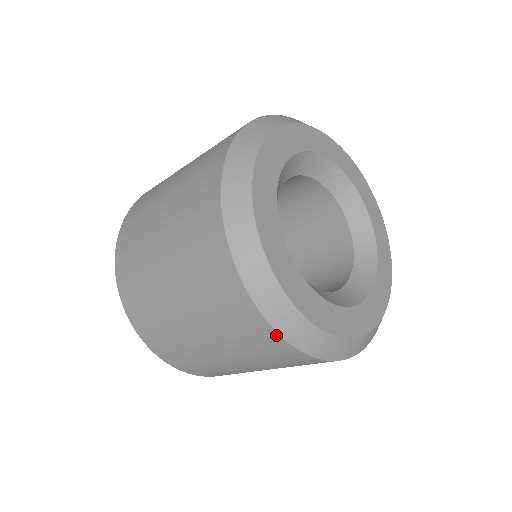
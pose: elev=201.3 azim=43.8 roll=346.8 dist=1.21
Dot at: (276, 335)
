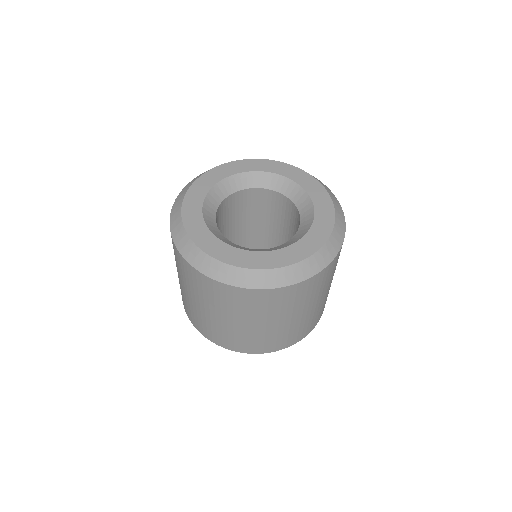
Dot at: (175, 246)
